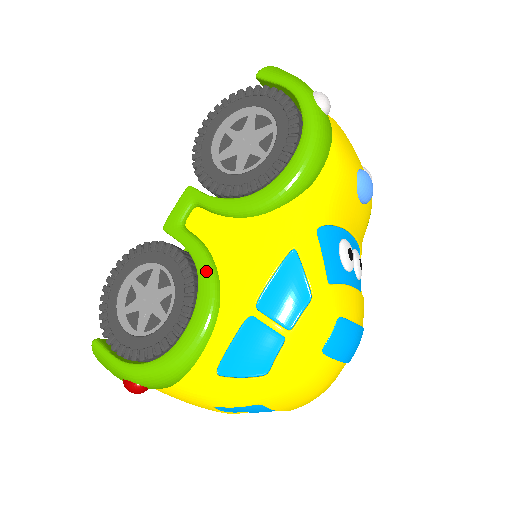
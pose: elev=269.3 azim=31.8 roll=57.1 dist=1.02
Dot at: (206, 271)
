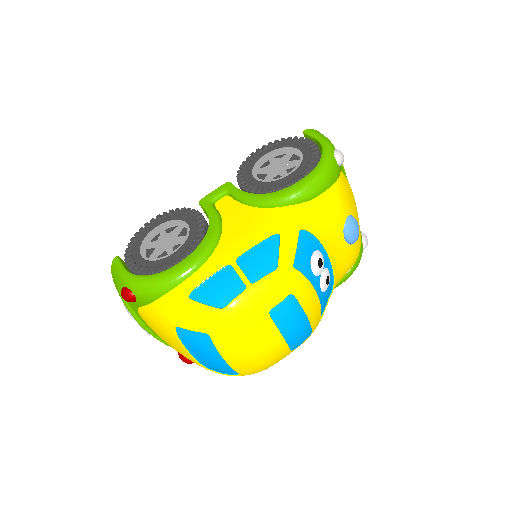
Dot at: (214, 230)
